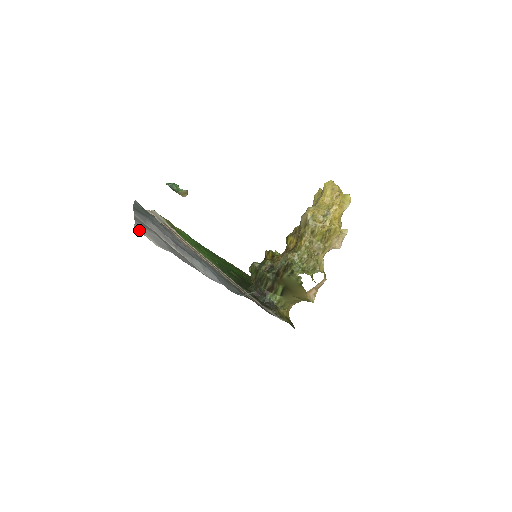
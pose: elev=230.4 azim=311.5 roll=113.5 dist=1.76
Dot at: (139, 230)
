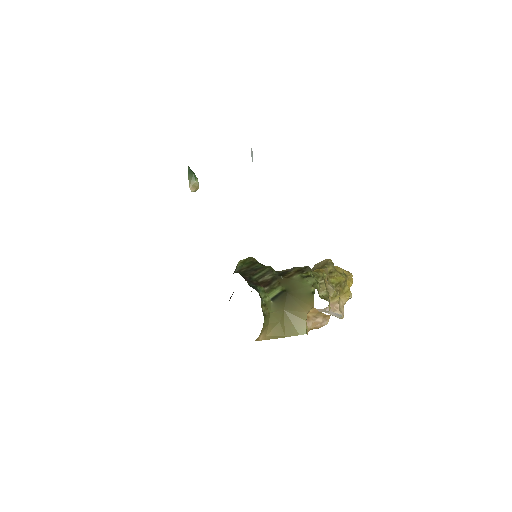
Dot at: occluded
